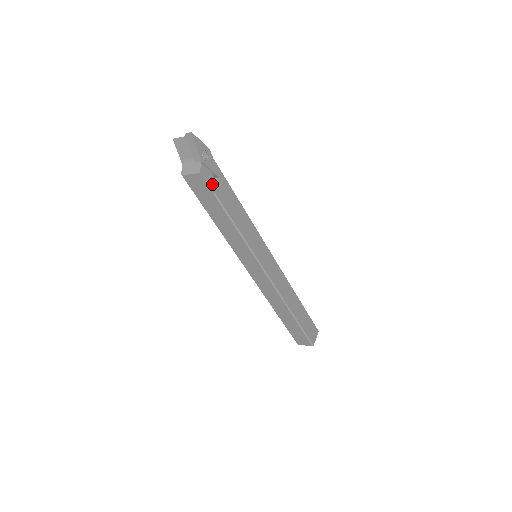
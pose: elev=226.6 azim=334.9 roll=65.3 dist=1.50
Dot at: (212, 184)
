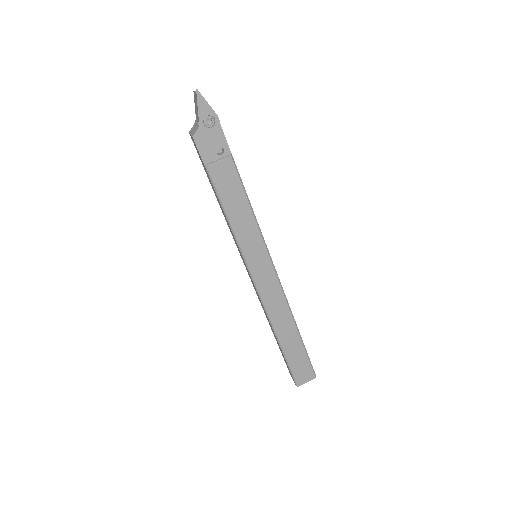
Dot at: (207, 155)
